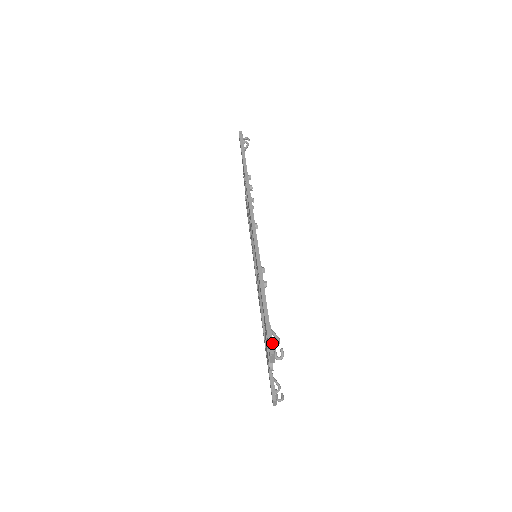
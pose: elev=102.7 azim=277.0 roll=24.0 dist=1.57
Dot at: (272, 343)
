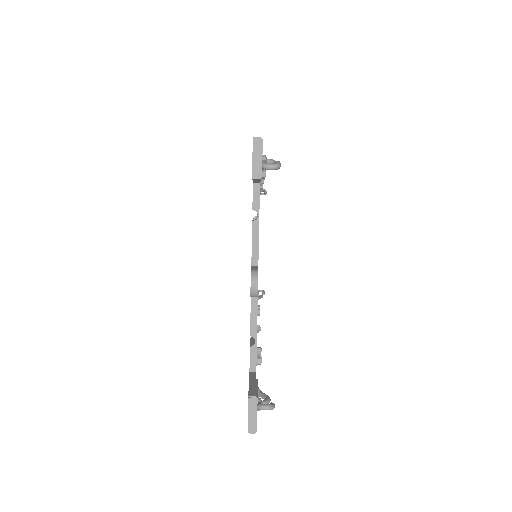
Dot at: occluded
